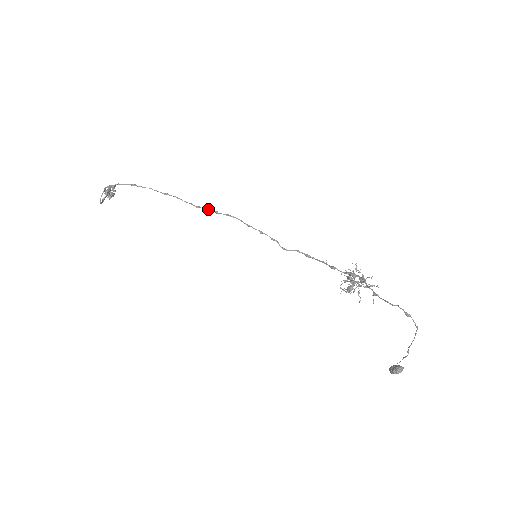
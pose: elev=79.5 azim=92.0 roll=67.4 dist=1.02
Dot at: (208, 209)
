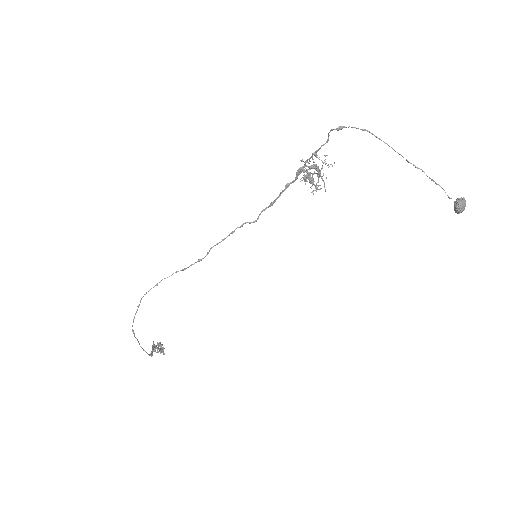
Dot at: (192, 264)
